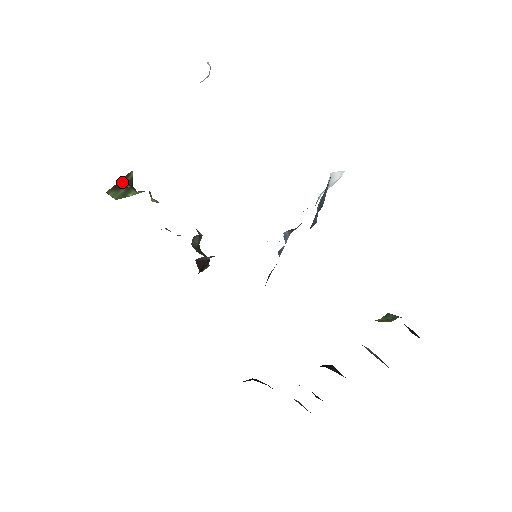
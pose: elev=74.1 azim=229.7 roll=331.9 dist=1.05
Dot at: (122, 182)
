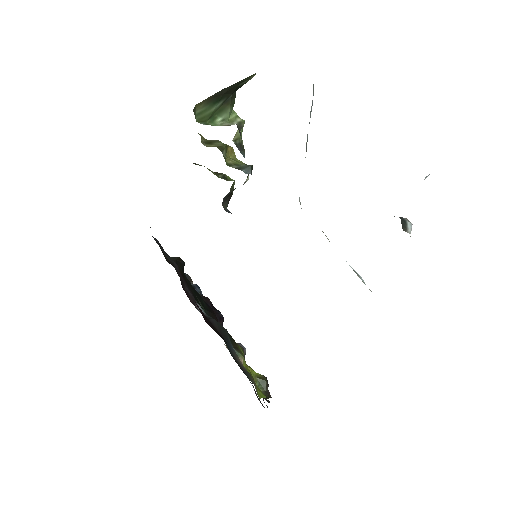
Dot at: (228, 90)
